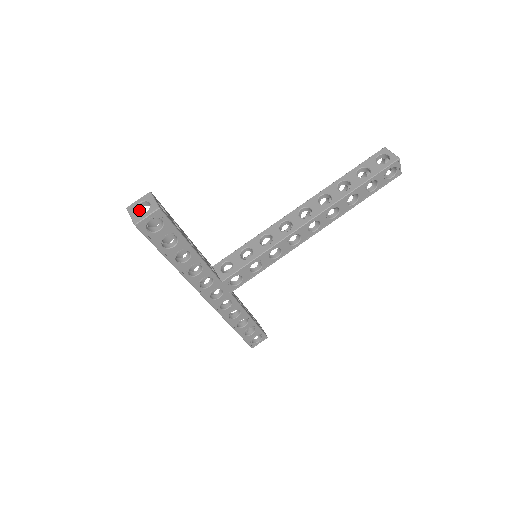
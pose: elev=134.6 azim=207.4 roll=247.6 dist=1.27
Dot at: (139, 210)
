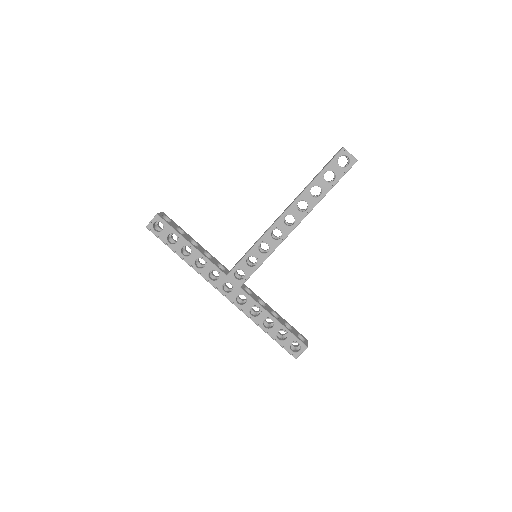
Dot at: (156, 223)
